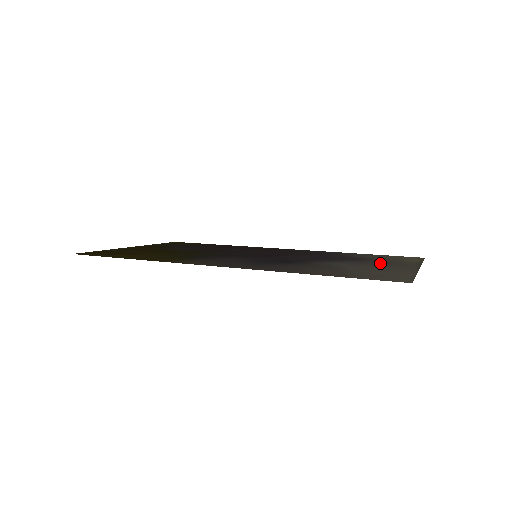
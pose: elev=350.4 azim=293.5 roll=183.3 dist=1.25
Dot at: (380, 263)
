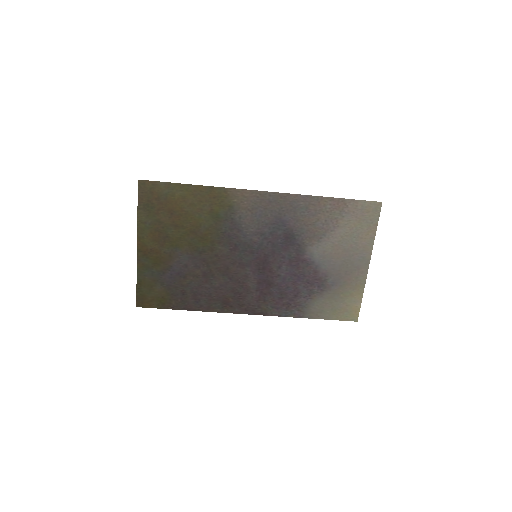
Dot at: (342, 270)
